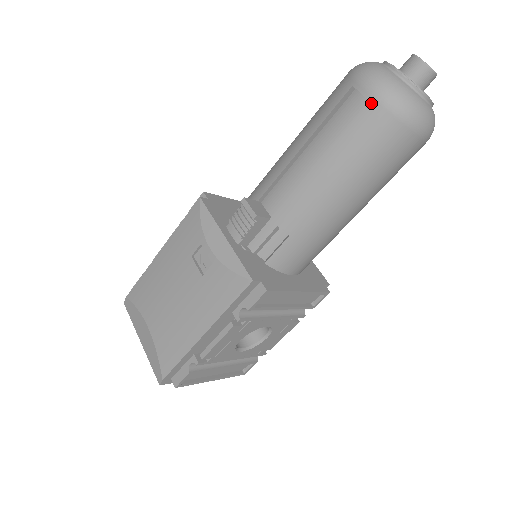
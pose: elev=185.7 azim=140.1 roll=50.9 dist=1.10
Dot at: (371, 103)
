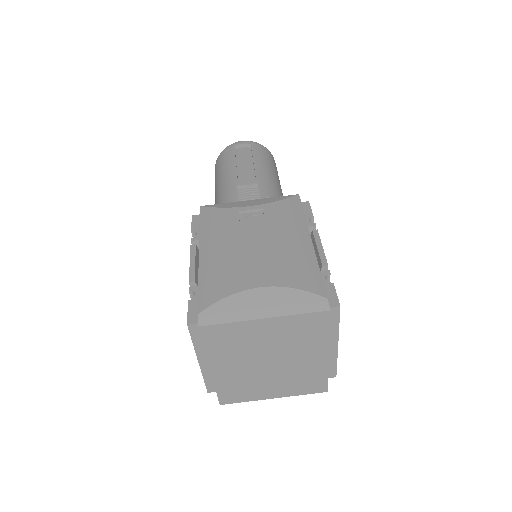
Dot at: (252, 144)
